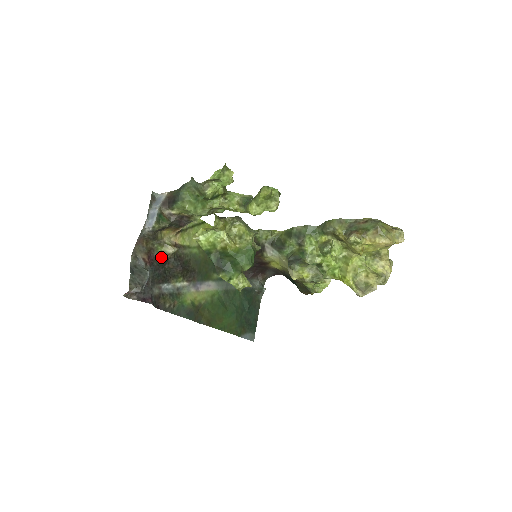
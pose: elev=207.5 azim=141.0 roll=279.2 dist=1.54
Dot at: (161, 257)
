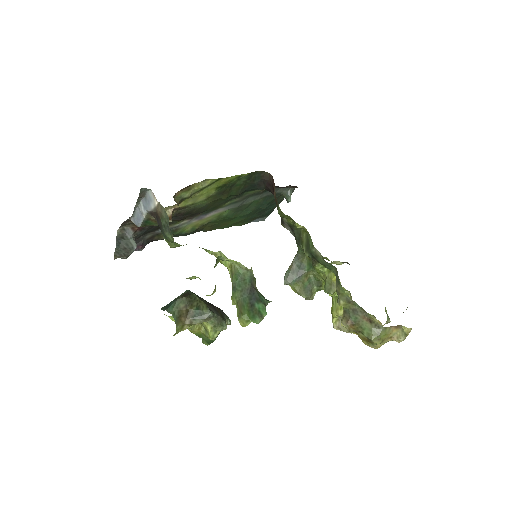
Dot at: occluded
